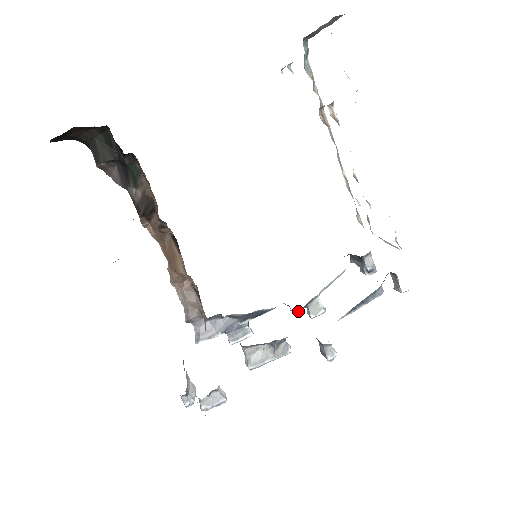
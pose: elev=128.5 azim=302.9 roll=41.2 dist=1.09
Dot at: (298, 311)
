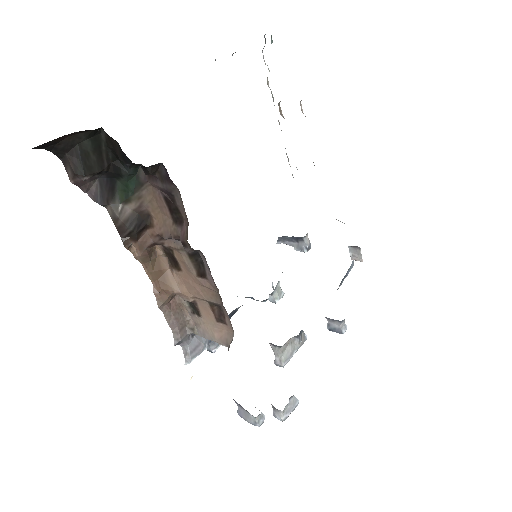
Dot at: occluded
